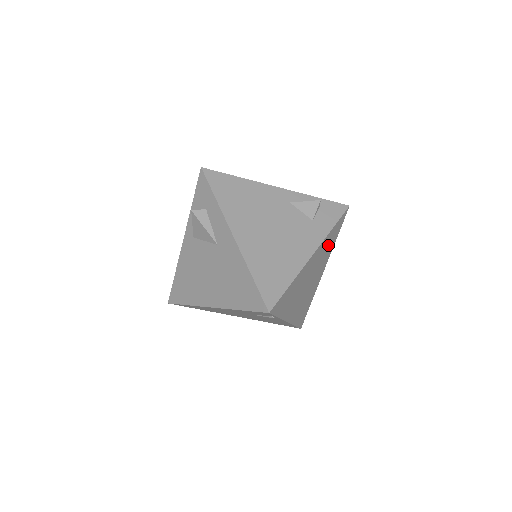
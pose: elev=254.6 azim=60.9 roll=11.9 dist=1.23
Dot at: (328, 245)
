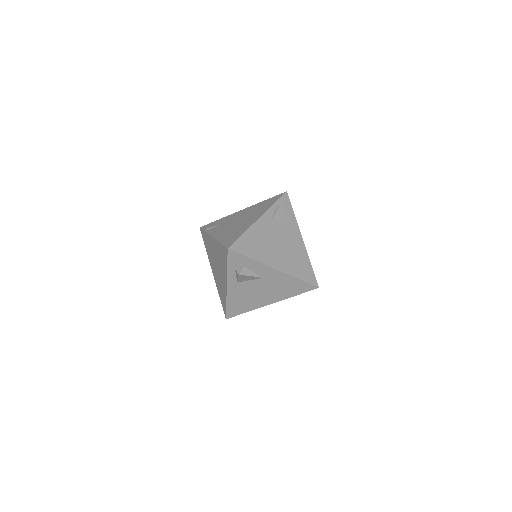
Dot at: occluded
